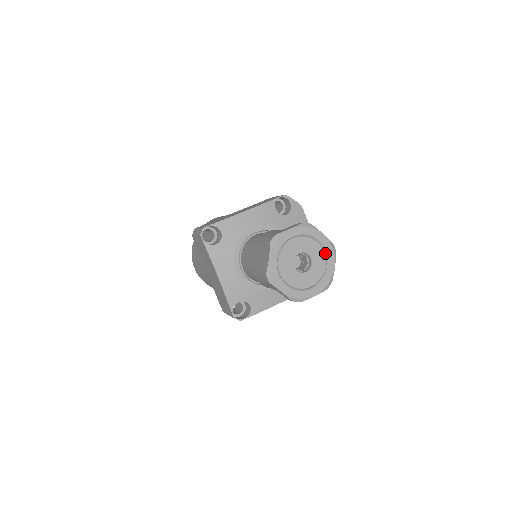
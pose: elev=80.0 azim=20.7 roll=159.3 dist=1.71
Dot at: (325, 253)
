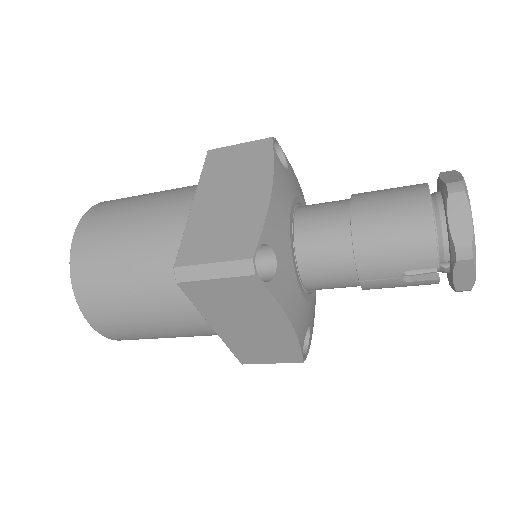
Dot at: occluded
